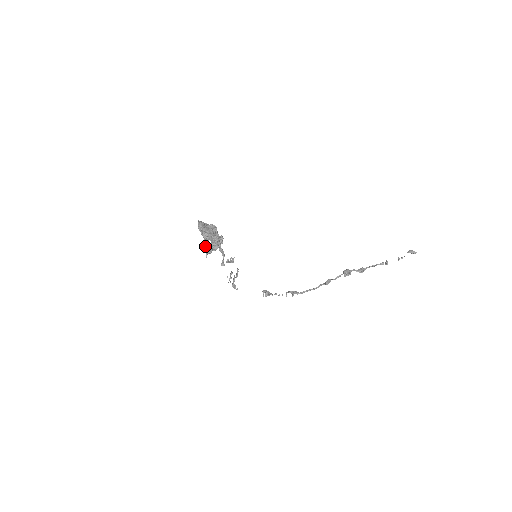
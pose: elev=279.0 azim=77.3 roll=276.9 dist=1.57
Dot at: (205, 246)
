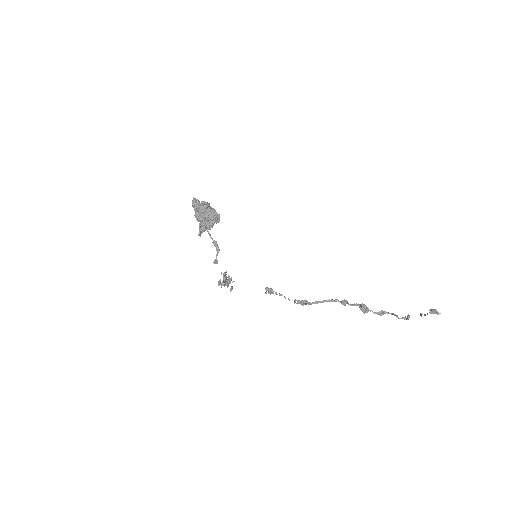
Dot at: occluded
